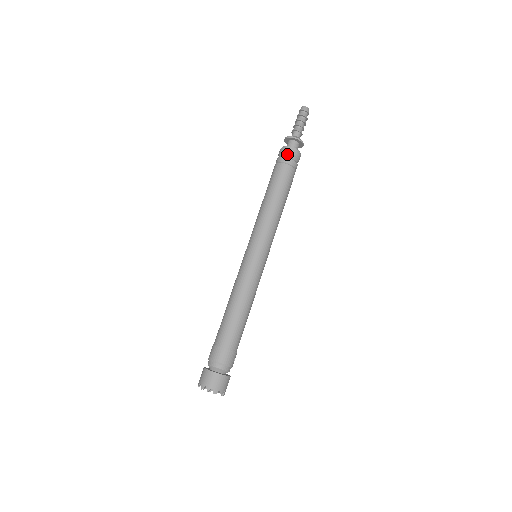
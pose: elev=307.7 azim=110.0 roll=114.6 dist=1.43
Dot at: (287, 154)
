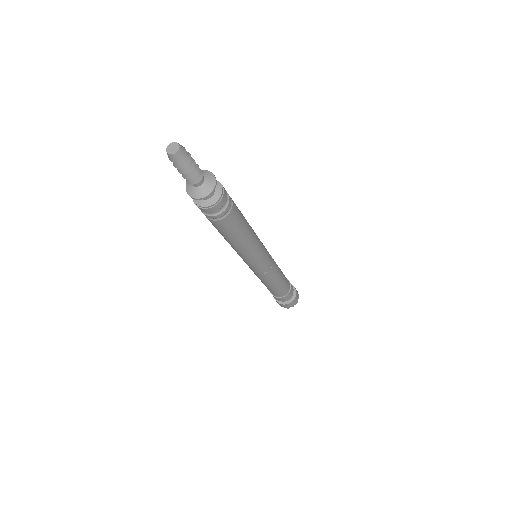
Dot at: (217, 211)
